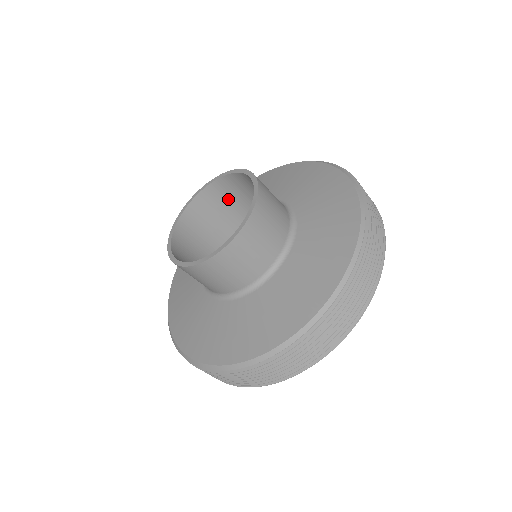
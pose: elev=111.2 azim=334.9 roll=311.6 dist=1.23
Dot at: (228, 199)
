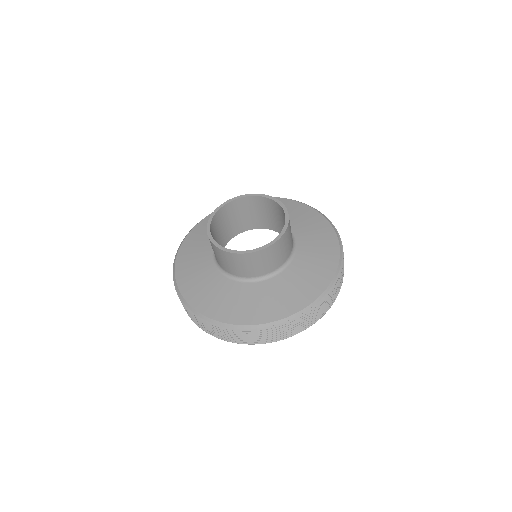
Dot at: (260, 210)
